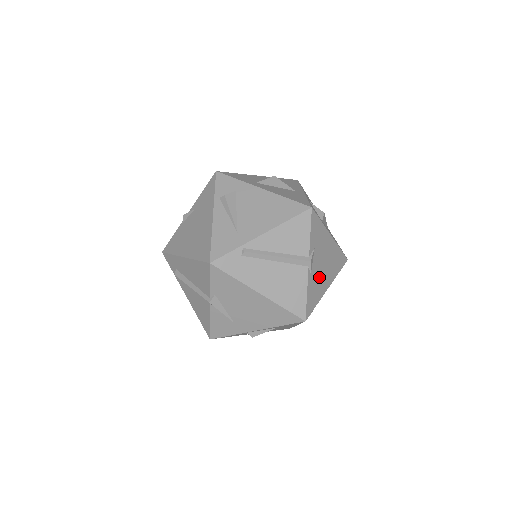
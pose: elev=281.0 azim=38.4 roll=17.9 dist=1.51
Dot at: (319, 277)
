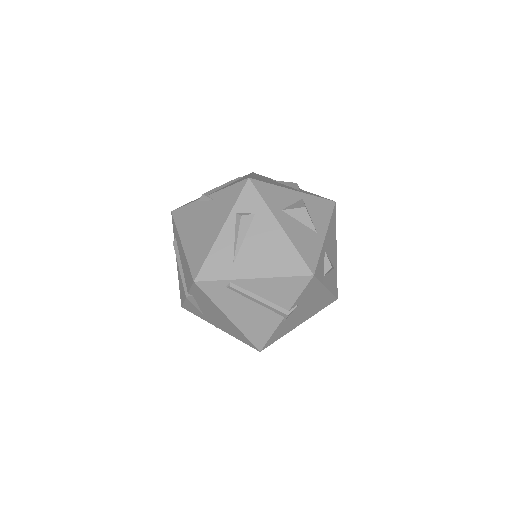
Dot at: (294, 320)
